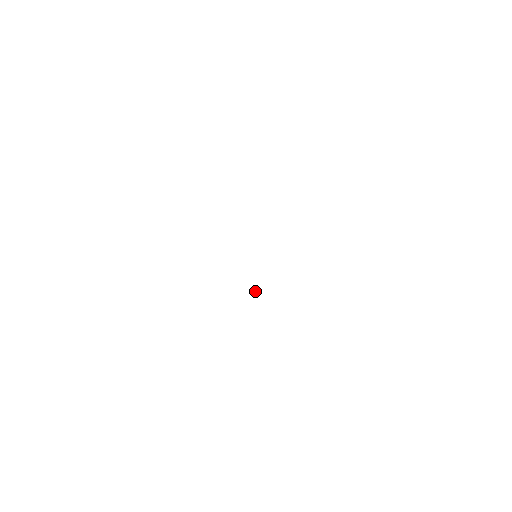
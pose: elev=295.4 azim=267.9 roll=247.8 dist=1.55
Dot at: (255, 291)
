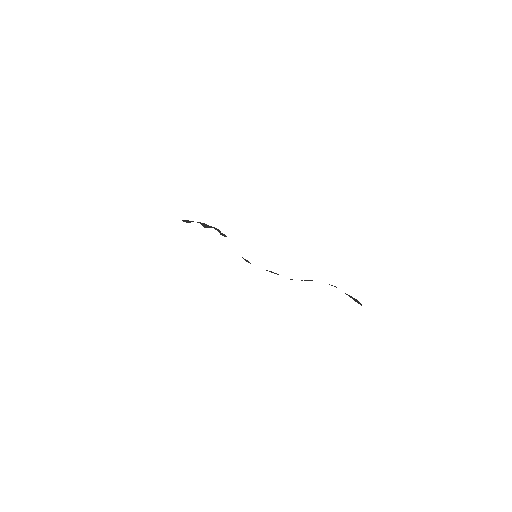
Dot at: occluded
